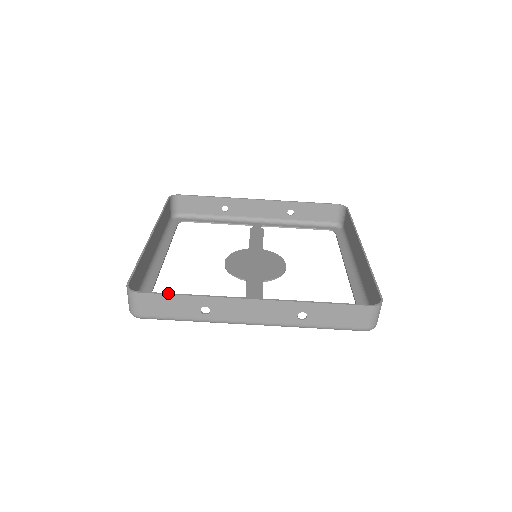
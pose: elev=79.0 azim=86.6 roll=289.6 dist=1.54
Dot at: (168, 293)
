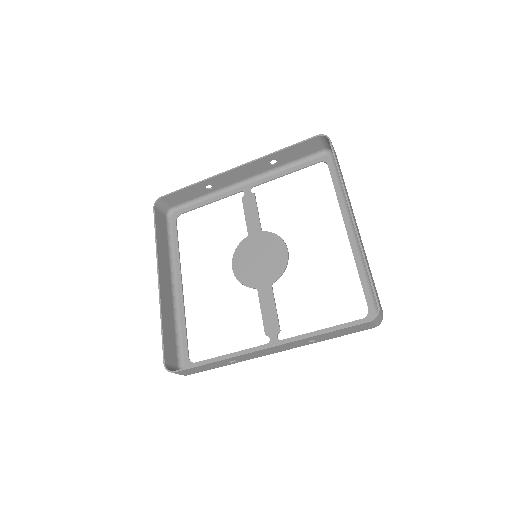
Dot at: (197, 365)
